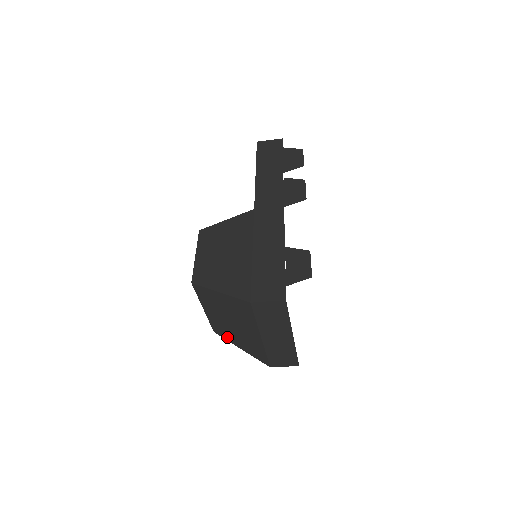
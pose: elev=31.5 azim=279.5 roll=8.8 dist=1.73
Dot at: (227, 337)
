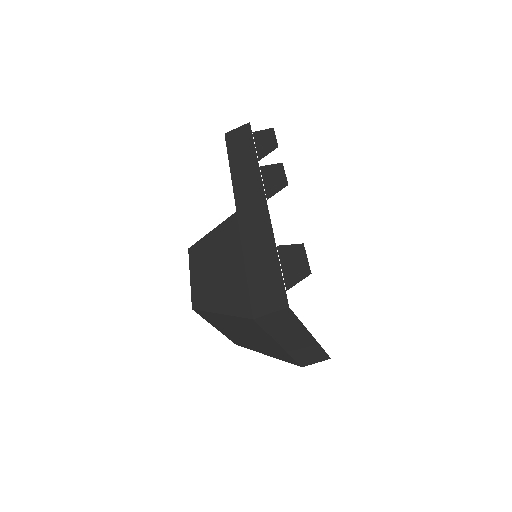
Dot at: (250, 347)
